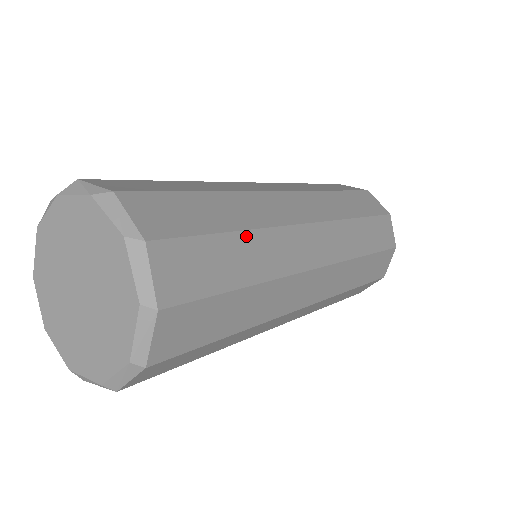
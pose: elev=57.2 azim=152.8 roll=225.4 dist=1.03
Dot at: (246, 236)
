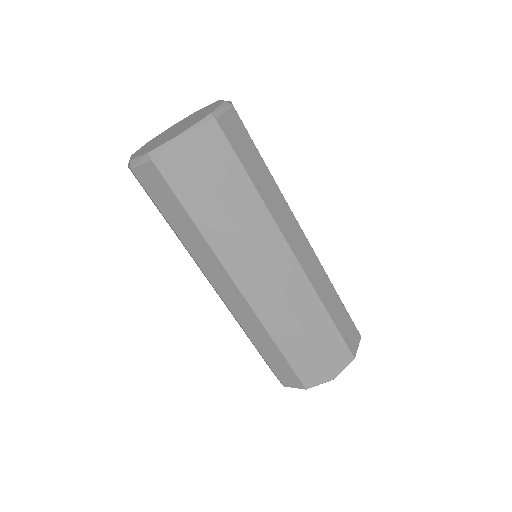
Dot at: (270, 176)
